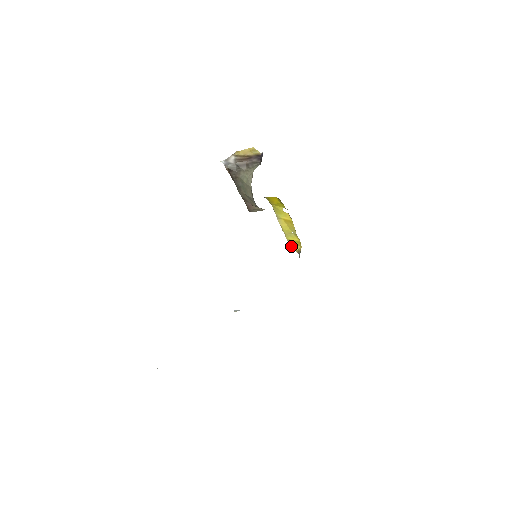
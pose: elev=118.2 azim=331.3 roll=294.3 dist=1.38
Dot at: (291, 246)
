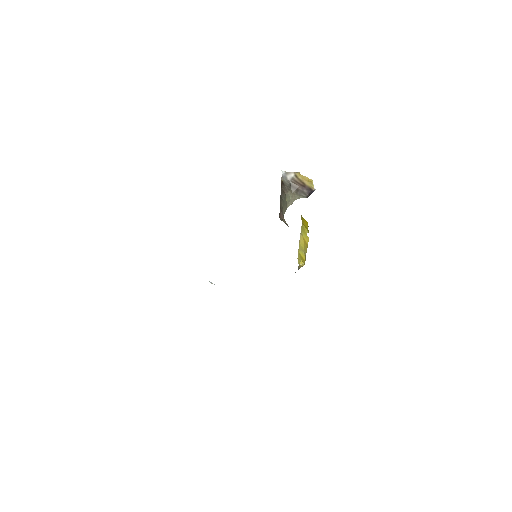
Dot at: (298, 257)
